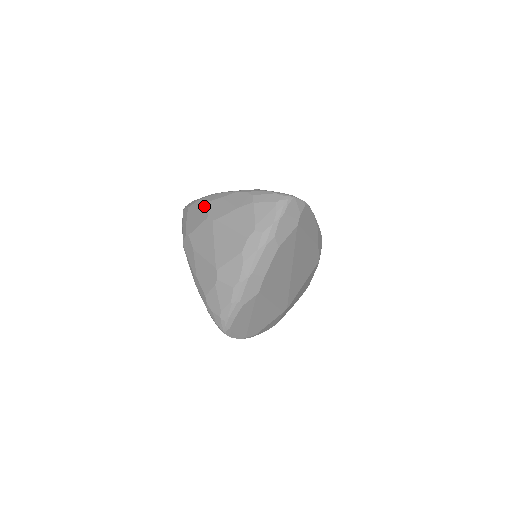
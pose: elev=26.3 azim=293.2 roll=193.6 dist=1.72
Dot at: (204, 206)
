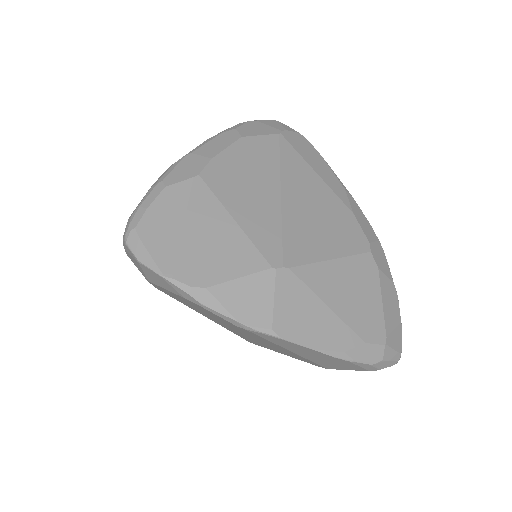
Dot at: occluded
